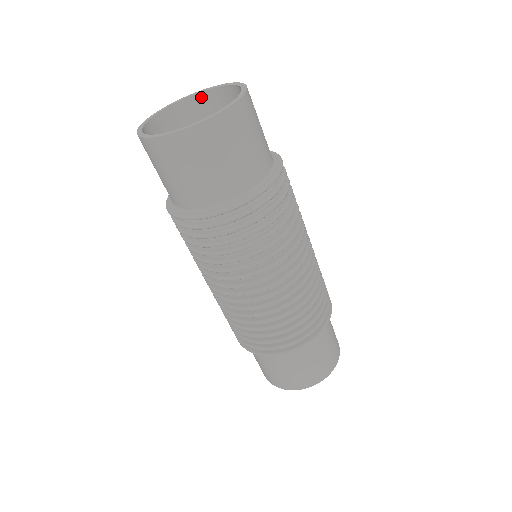
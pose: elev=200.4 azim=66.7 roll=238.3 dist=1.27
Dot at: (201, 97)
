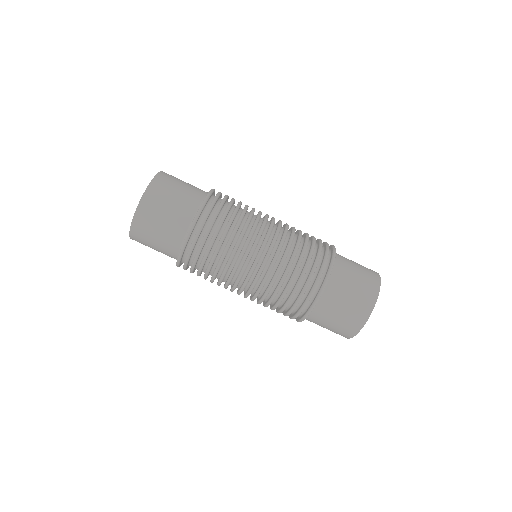
Dot at: occluded
